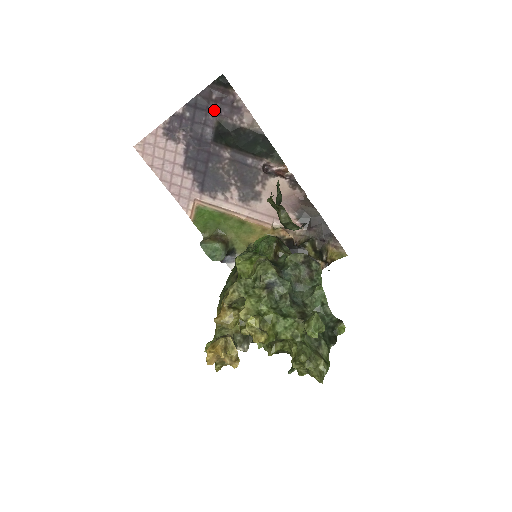
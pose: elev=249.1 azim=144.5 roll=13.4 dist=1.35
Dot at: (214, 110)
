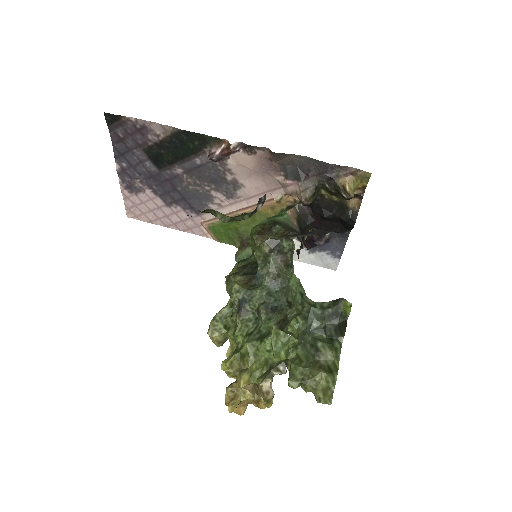
Dot at: (133, 145)
